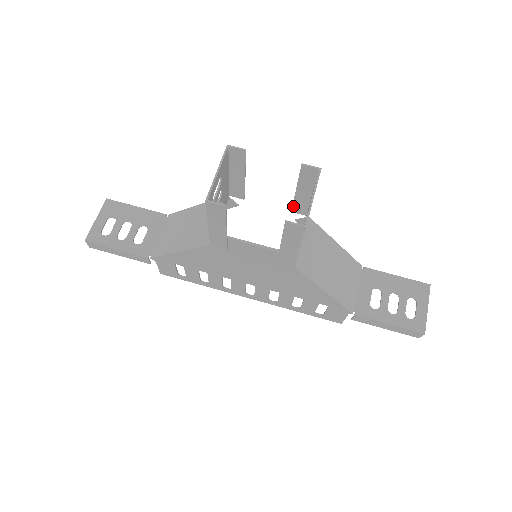
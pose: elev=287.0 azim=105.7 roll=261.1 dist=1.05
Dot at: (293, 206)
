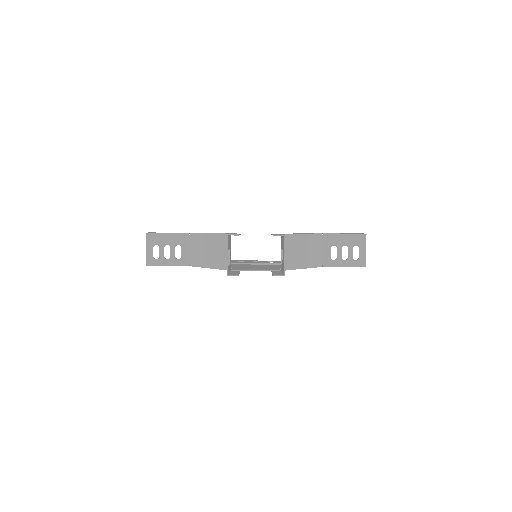
Dot at: occluded
